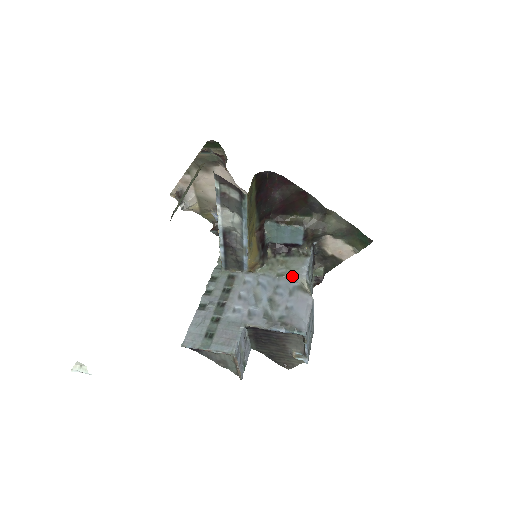
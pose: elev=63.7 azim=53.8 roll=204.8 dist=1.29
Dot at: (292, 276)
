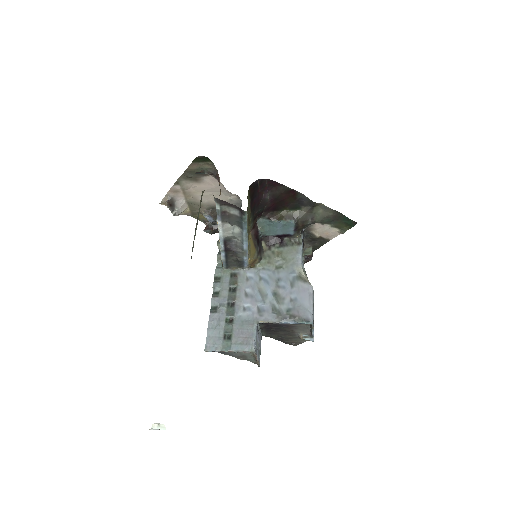
Dot at: (290, 267)
